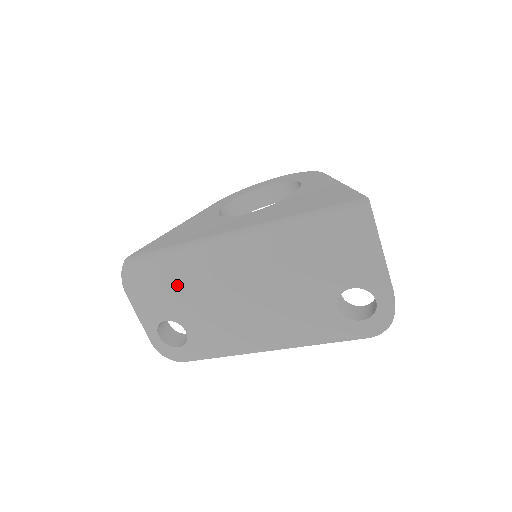
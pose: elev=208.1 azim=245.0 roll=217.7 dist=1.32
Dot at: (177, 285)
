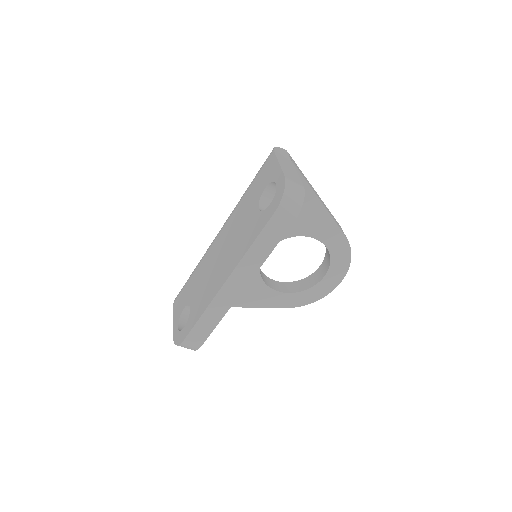
Dot at: (194, 273)
